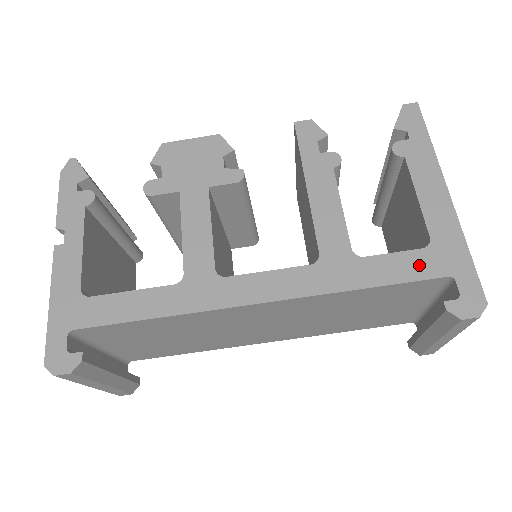
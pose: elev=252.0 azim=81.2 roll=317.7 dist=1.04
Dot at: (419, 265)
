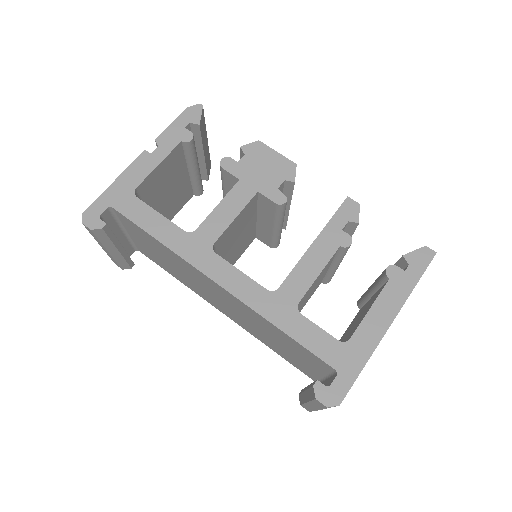
Dot at: (326, 348)
